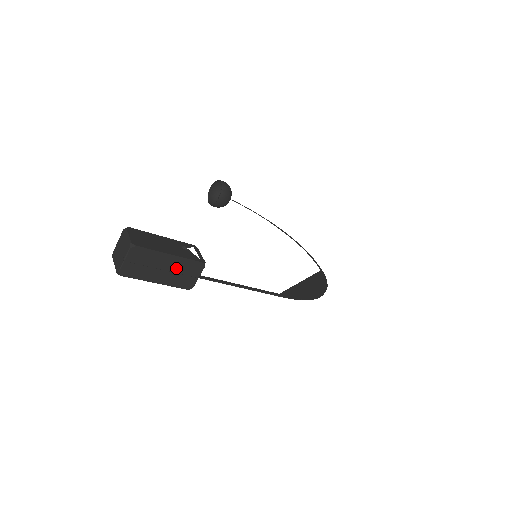
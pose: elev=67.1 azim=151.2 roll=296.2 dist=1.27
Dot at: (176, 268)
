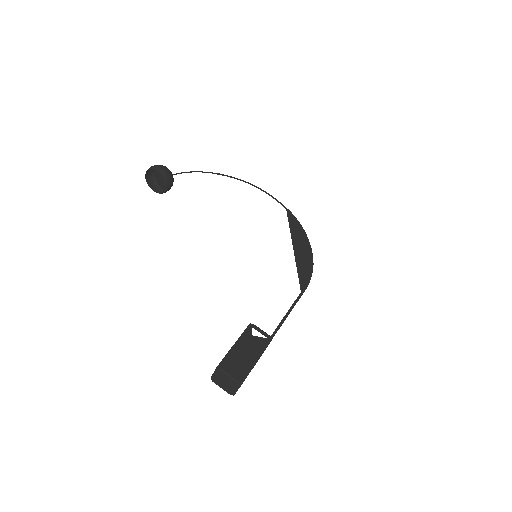
Dot at: occluded
